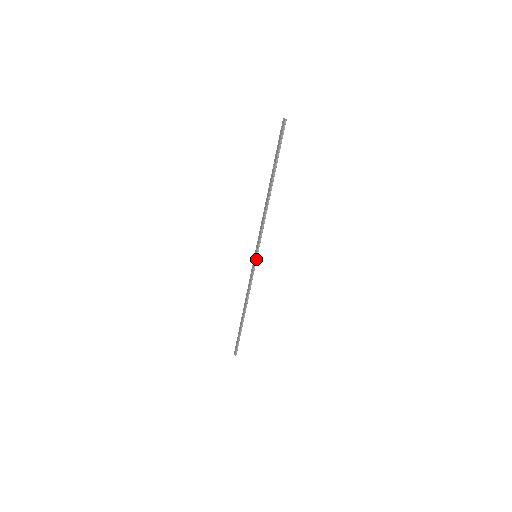
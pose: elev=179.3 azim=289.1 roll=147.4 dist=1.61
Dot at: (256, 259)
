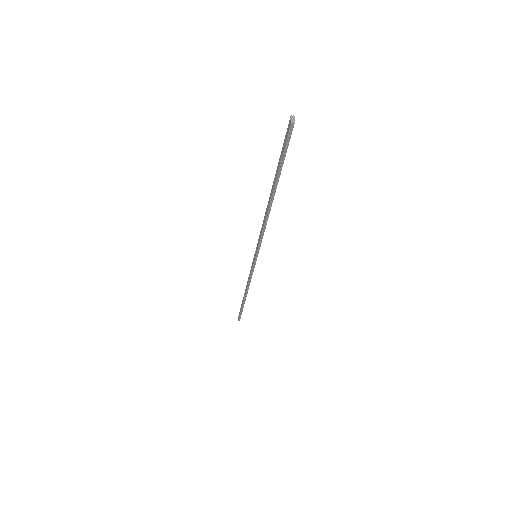
Dot at: (255, 260)
